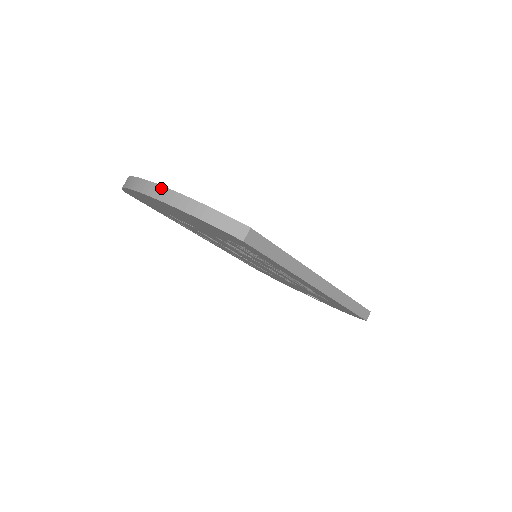
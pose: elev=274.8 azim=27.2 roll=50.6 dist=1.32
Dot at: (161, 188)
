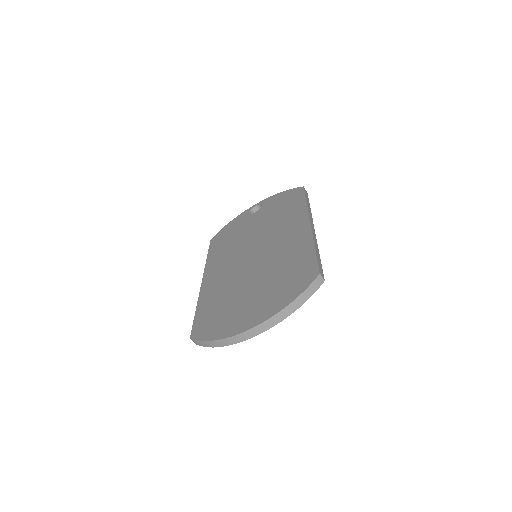
Dot at: (265, 323)
